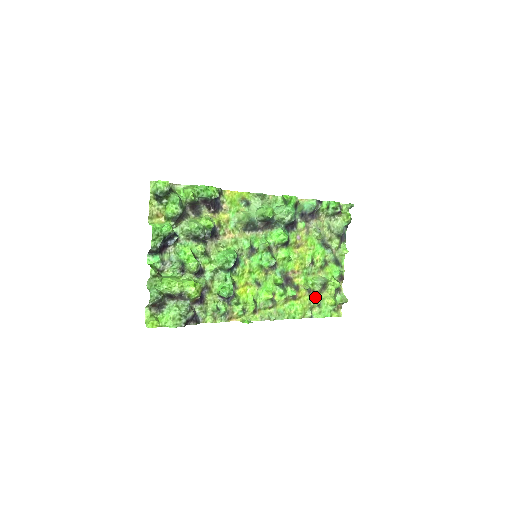
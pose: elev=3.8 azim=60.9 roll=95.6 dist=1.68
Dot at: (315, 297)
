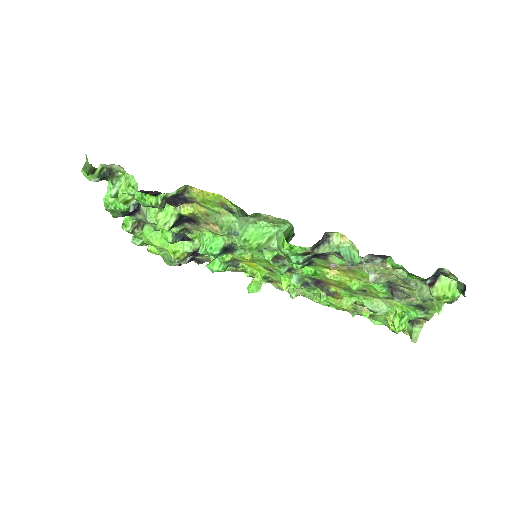
Dot at: occluded
